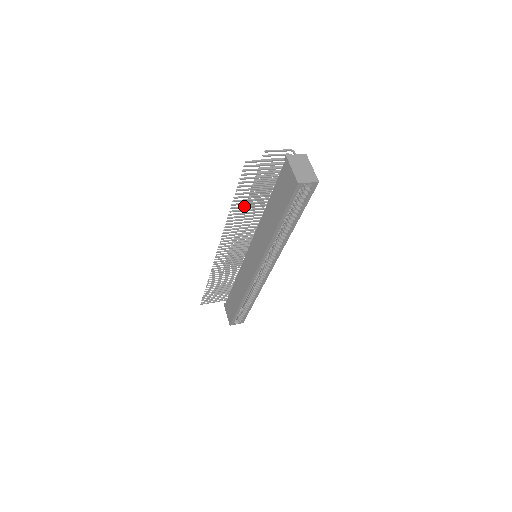
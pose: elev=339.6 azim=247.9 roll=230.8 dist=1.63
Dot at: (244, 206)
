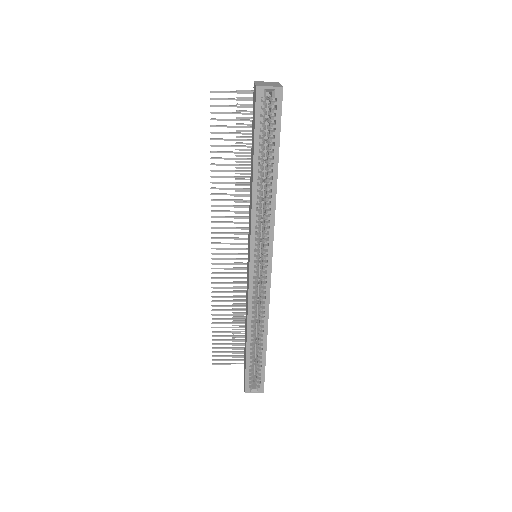
Dot at: (227, 170)
